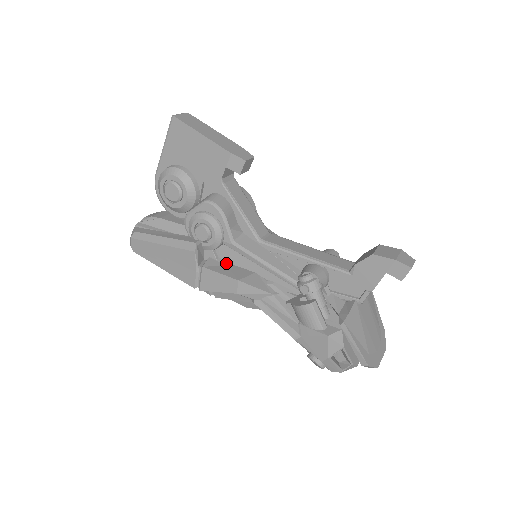
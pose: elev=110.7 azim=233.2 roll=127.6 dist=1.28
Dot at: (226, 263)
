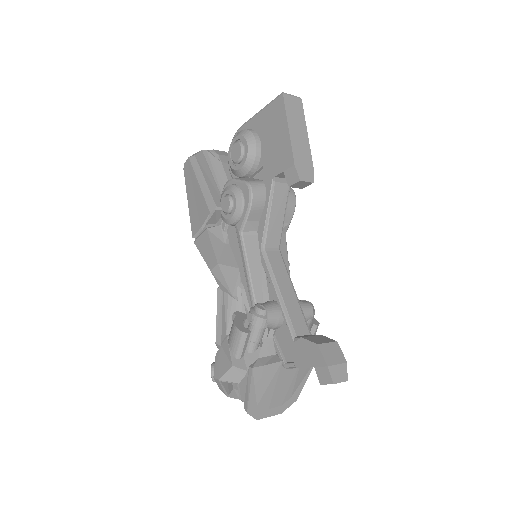
Dot at: (227, 241)
